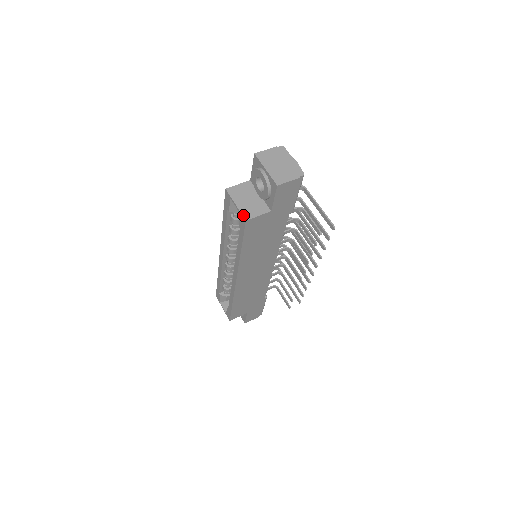
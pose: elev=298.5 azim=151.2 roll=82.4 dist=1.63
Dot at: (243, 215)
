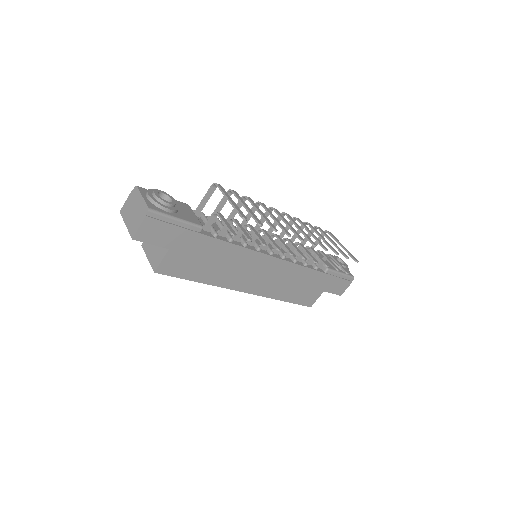
Dot at: (152, 267)
